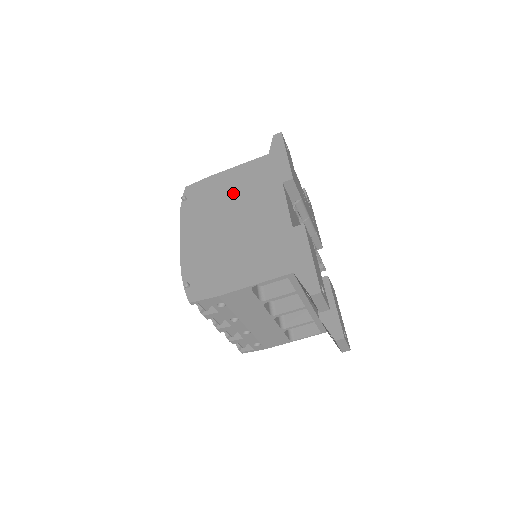
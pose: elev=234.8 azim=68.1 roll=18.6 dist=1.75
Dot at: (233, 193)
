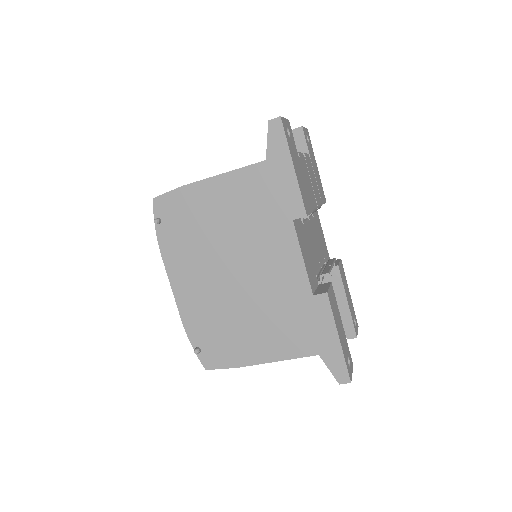
Dot at: (226, 225)
